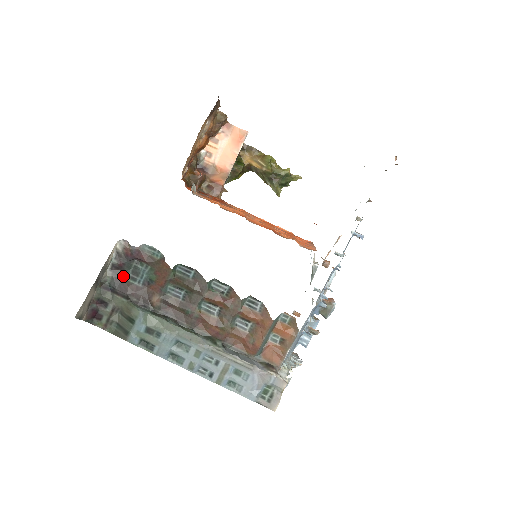
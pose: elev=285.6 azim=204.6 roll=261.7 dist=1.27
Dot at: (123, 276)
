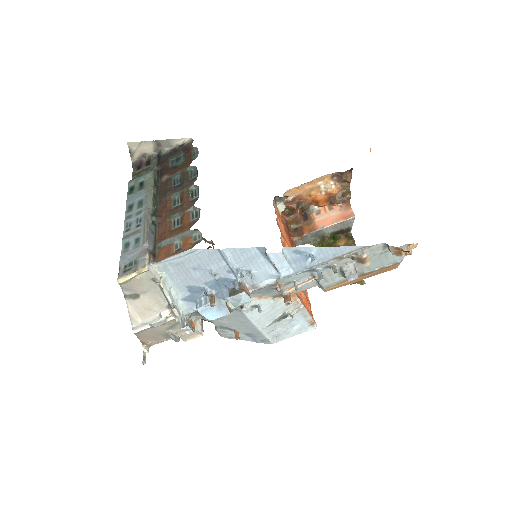
Dot at: (171, 157)
